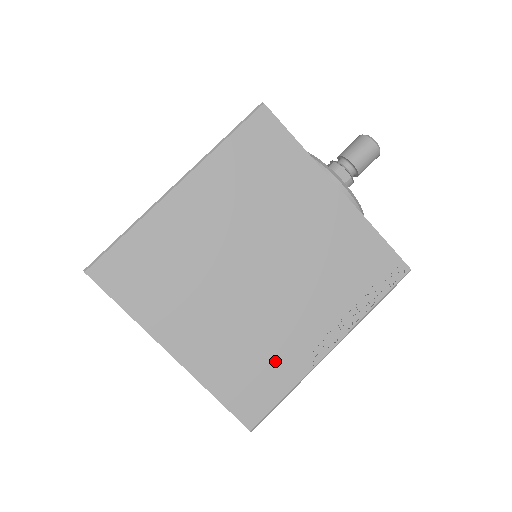
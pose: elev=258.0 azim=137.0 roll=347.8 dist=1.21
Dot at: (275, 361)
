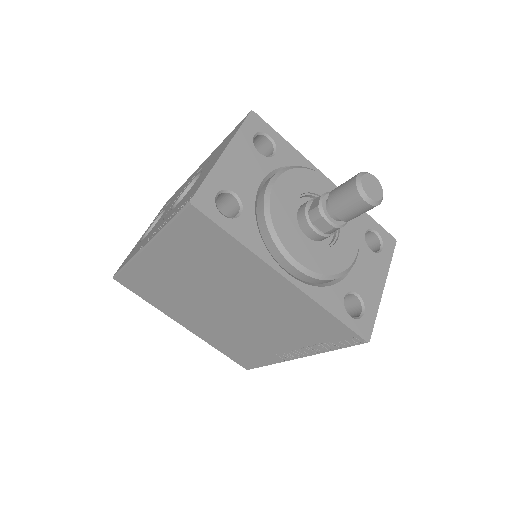
Dot at: (254, 350)
